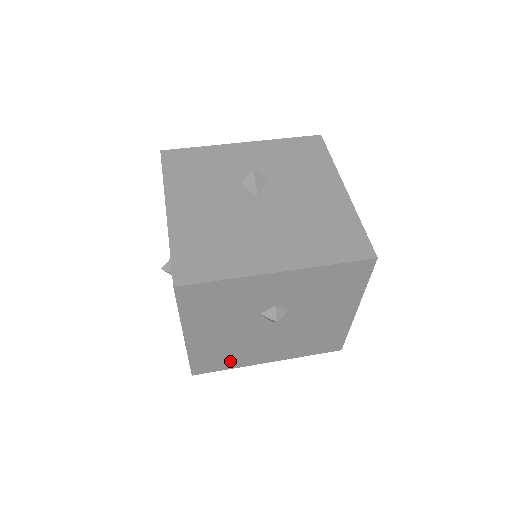
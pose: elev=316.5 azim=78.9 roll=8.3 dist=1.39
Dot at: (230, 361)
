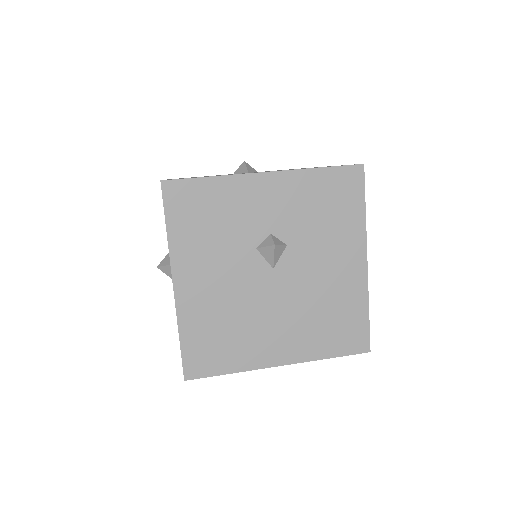
Dot at: occluded
